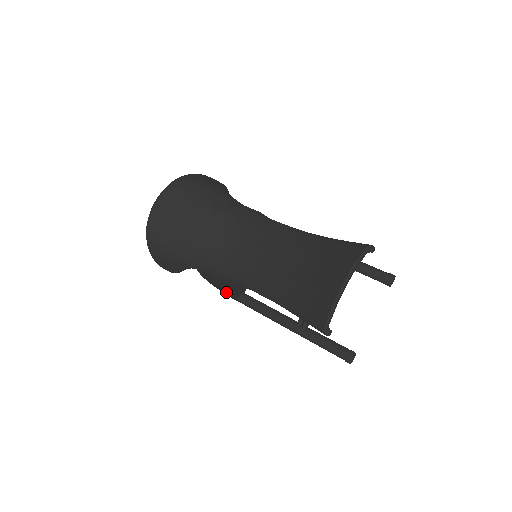
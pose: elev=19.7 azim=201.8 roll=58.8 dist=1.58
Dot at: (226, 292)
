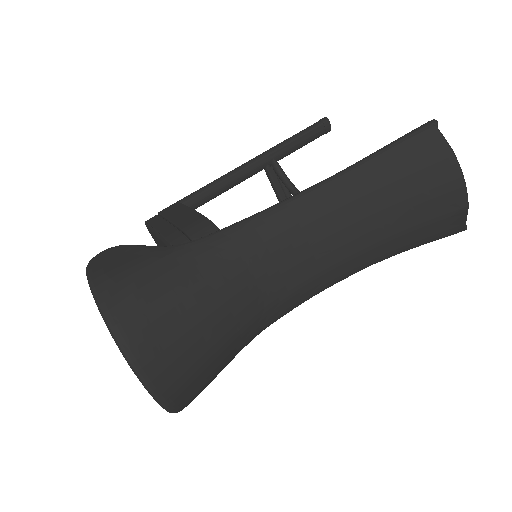
Dot at: occluded
